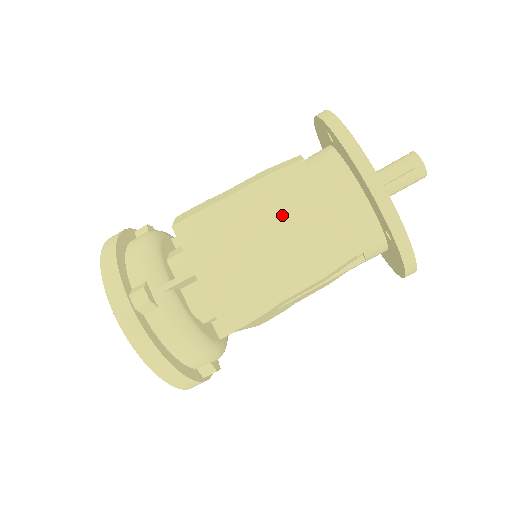
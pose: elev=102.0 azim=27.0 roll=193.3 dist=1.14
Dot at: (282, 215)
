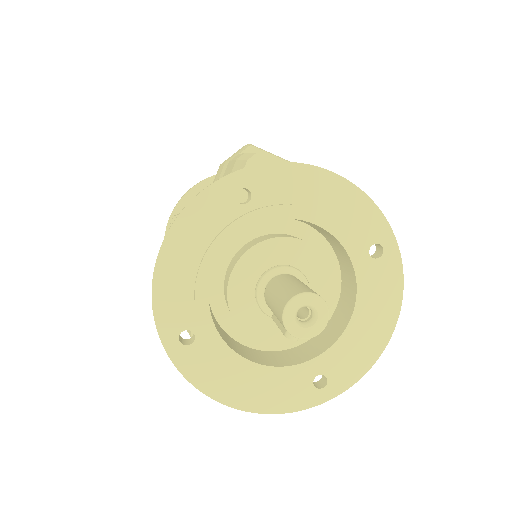
Dot at: occluded
